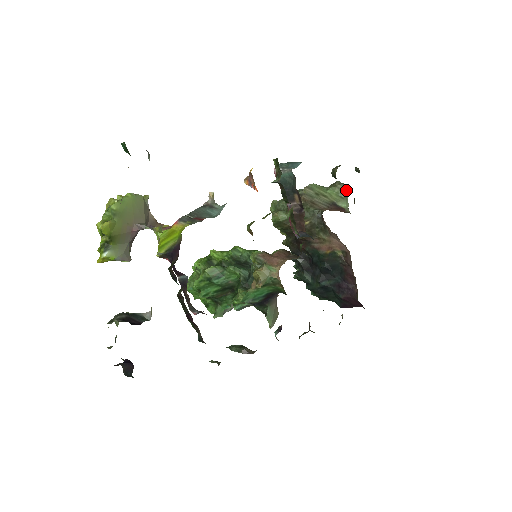
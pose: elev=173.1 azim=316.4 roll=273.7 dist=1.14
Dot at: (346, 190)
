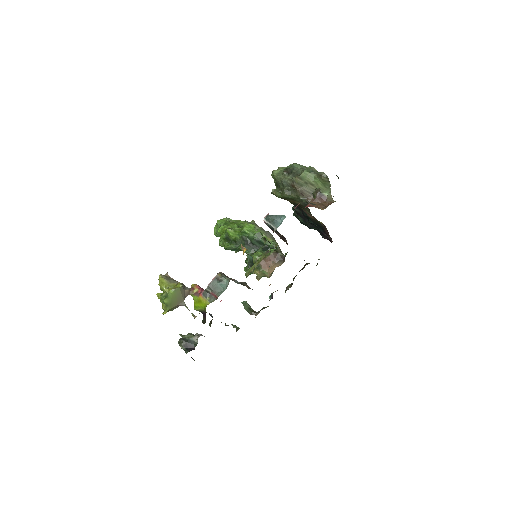
Dot at: (329, 182)
